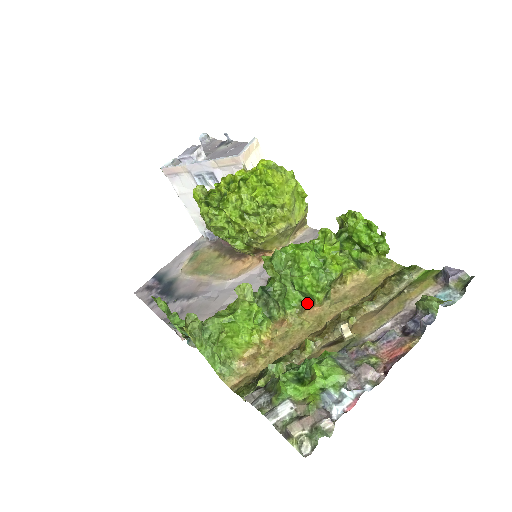
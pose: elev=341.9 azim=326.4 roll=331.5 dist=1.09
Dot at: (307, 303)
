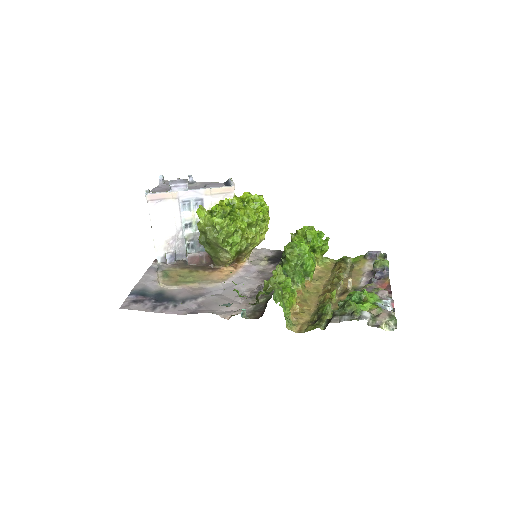
Dot at: occluded
